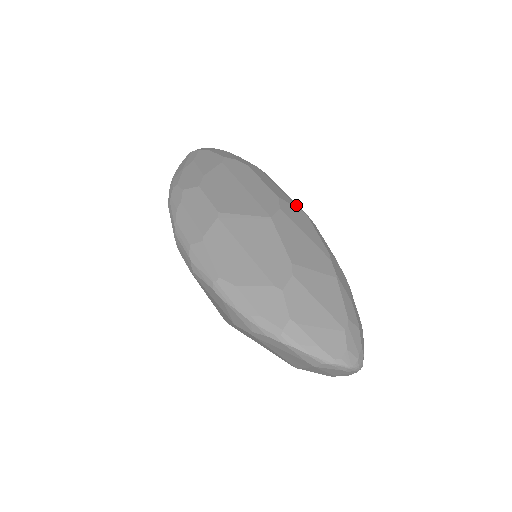
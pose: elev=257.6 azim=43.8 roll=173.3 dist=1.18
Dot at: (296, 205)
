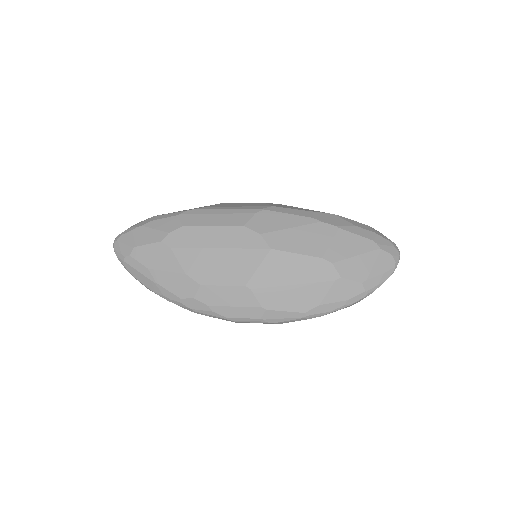
Dot at: (250, 212)
